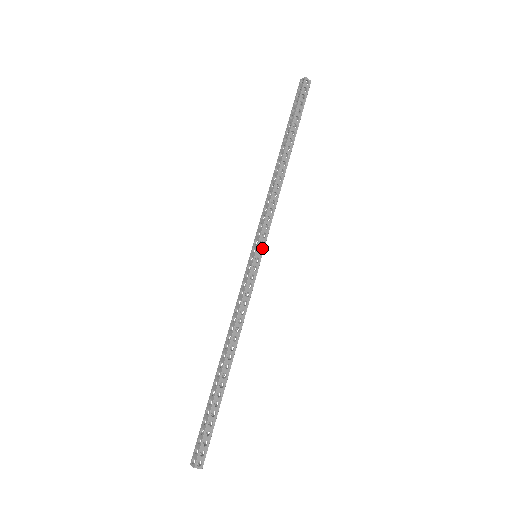
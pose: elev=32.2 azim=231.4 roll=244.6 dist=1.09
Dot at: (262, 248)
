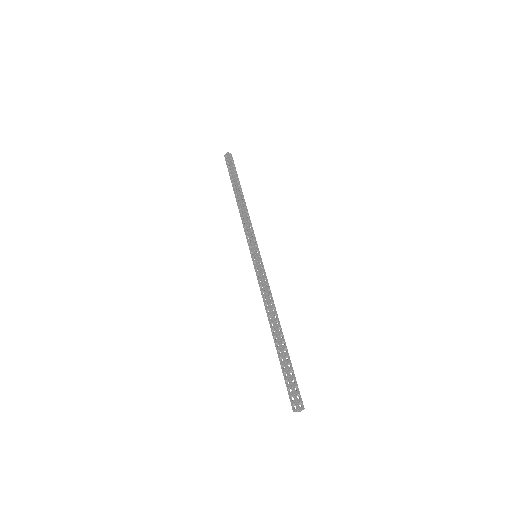
Dot at: (257, 249)
